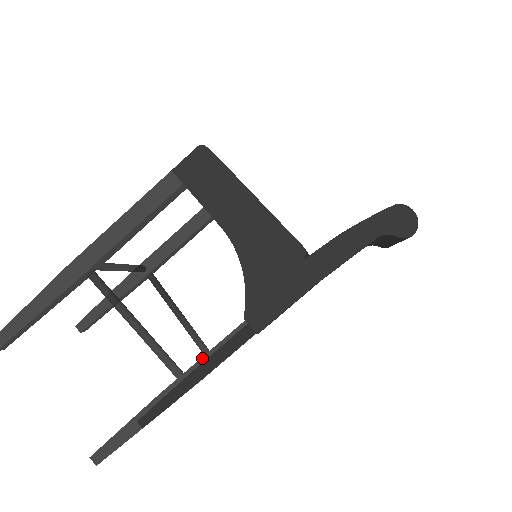
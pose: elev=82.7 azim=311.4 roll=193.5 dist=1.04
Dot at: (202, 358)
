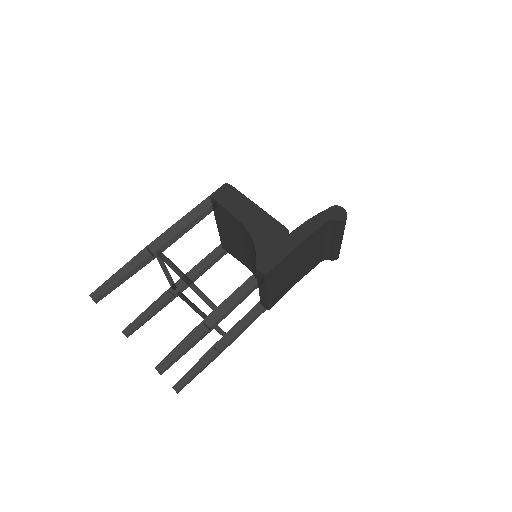
Dot at: (231, 294)
